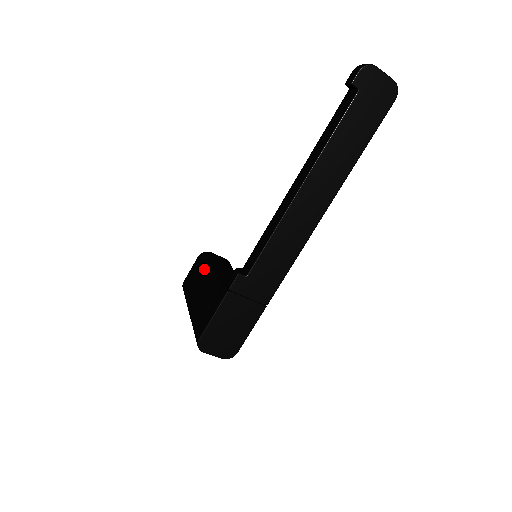
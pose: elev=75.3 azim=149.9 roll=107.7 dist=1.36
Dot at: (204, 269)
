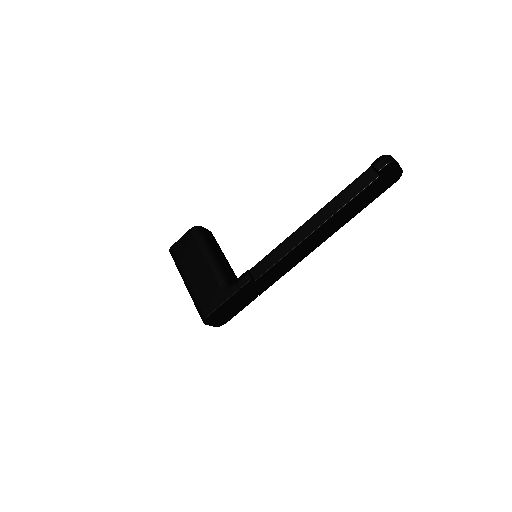
Dot at: (202, 249)
